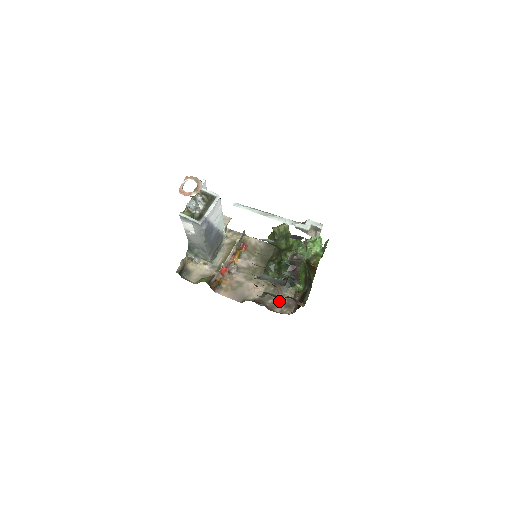
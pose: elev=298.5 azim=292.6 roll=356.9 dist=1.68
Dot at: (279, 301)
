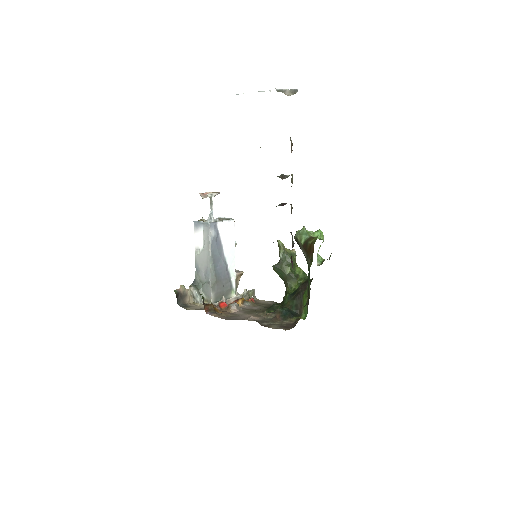
Dot at: (276, 324)
